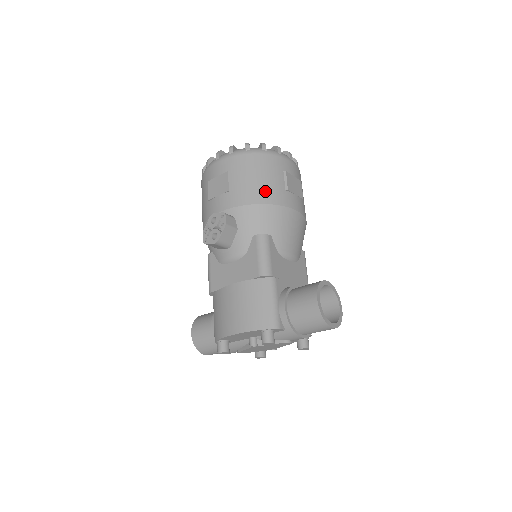
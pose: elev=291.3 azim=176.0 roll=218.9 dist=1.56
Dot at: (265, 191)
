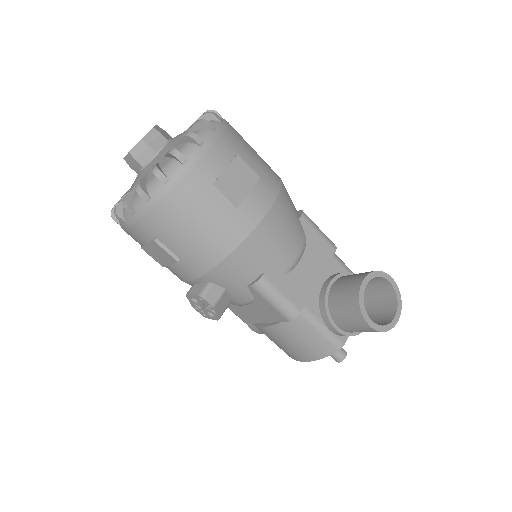
Dot at: (217, 238)
